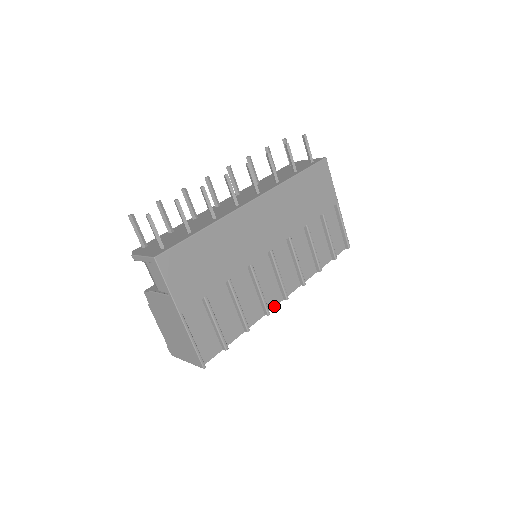
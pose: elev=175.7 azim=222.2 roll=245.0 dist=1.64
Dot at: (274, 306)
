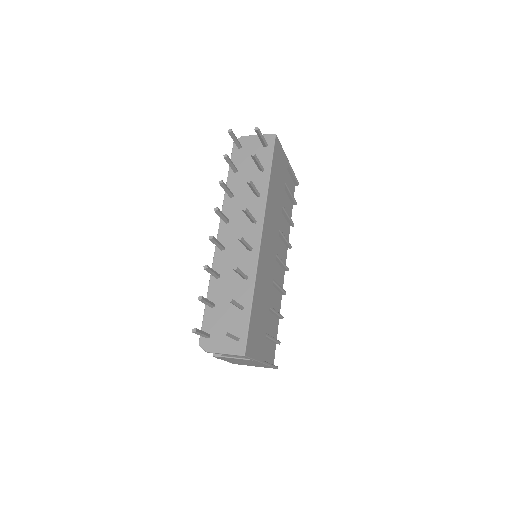
Dot at: (283, 282)
